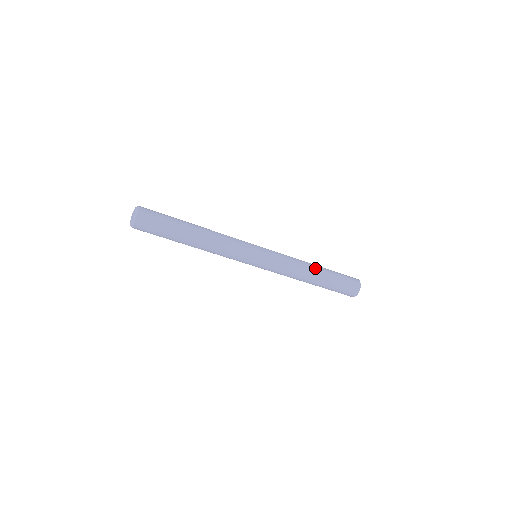
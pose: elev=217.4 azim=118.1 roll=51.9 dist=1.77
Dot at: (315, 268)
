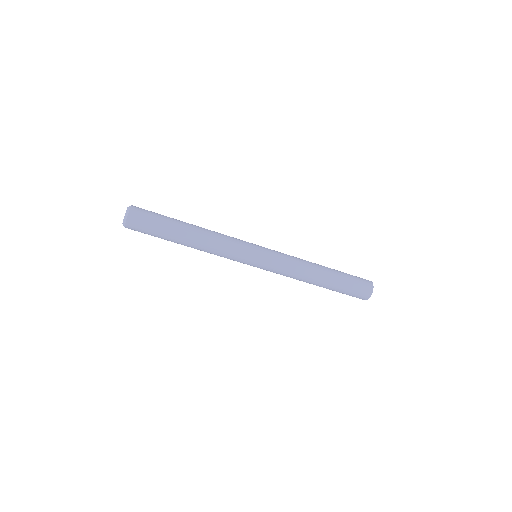
Dot at: (319, 265)
